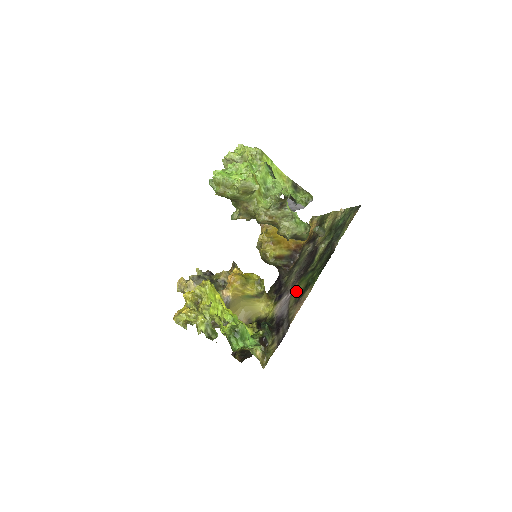
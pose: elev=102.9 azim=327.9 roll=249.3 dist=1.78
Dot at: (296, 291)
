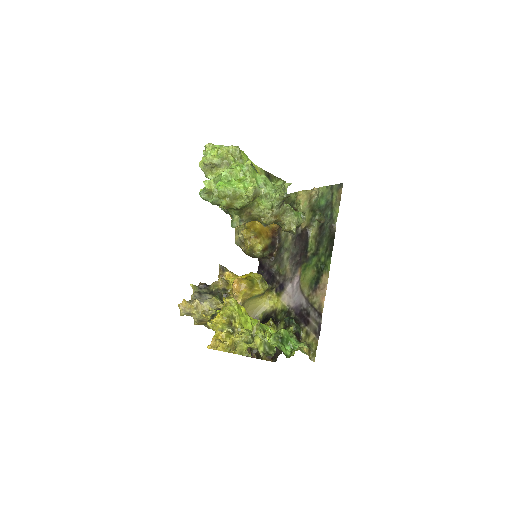
Dot at: (305, 279)
